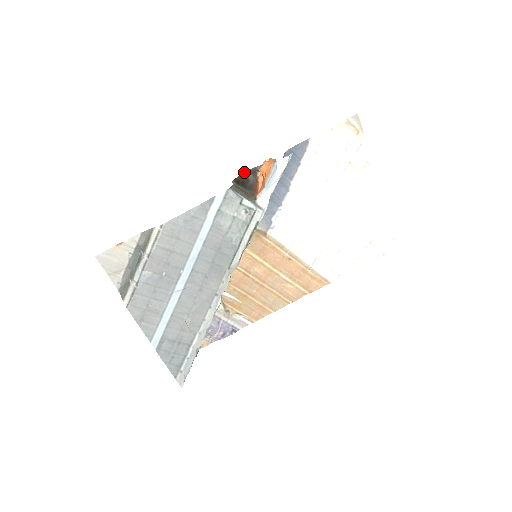
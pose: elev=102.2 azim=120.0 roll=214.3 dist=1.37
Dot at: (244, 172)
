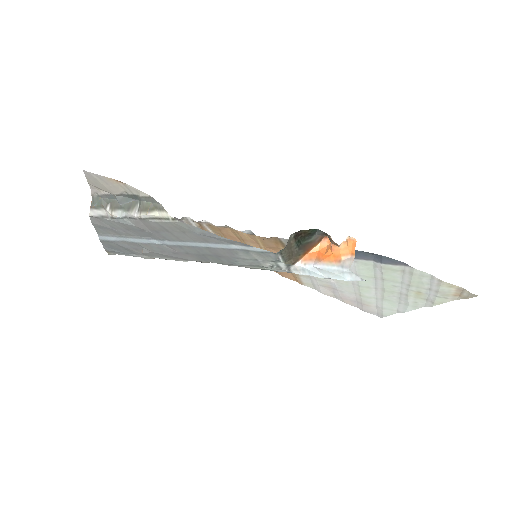
Dot at: occluded
